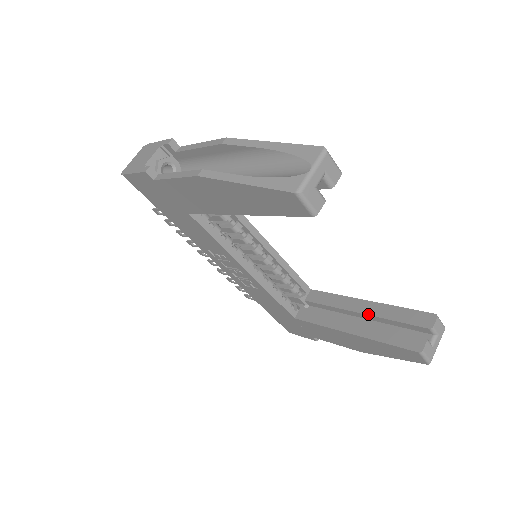
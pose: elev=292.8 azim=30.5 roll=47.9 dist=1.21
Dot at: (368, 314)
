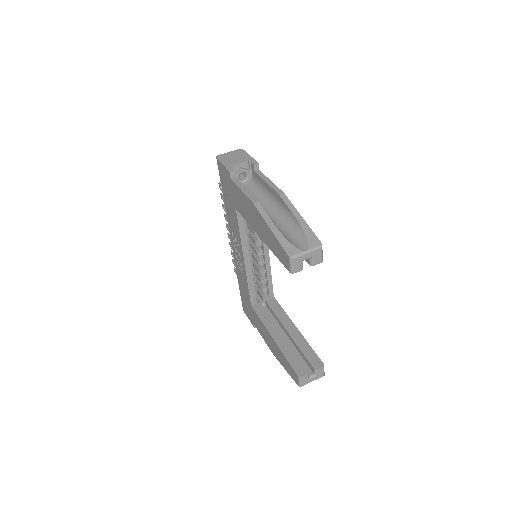
Dot at: (291, 336)
